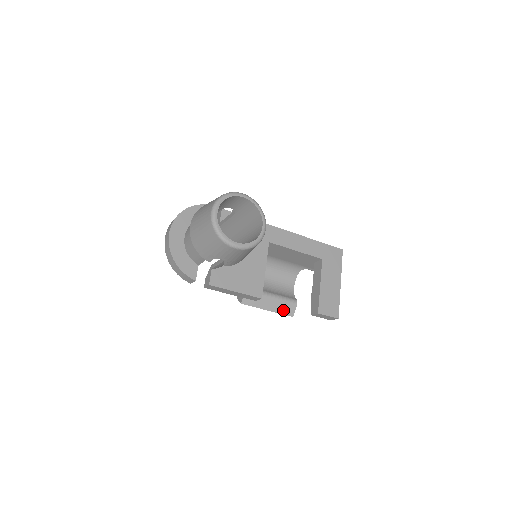
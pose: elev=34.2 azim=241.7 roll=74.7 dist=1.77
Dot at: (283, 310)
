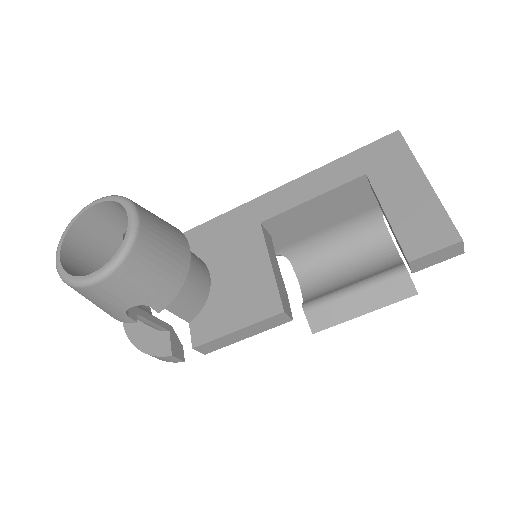
Dot at: (390, 296)
